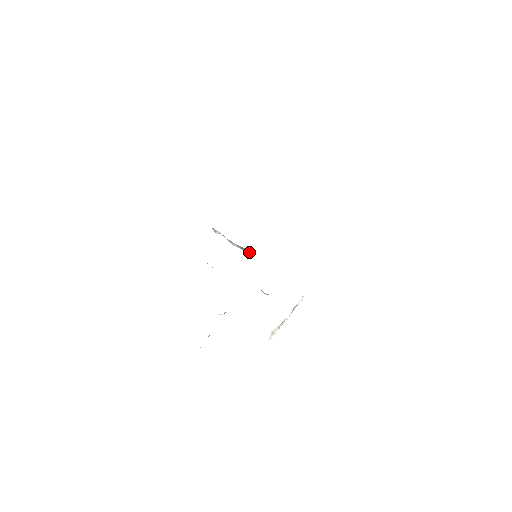
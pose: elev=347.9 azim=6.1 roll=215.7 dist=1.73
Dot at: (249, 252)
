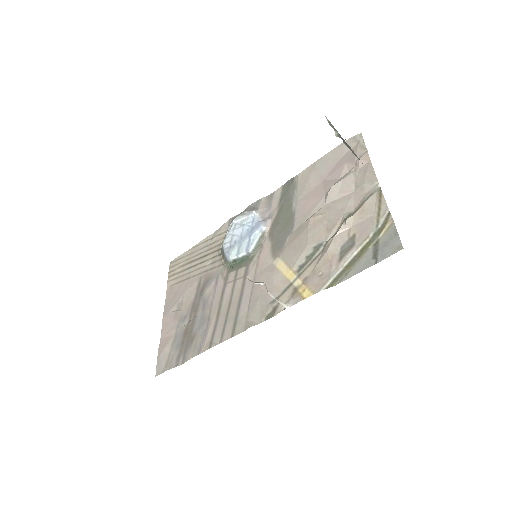
Dot at: (250, 250)
